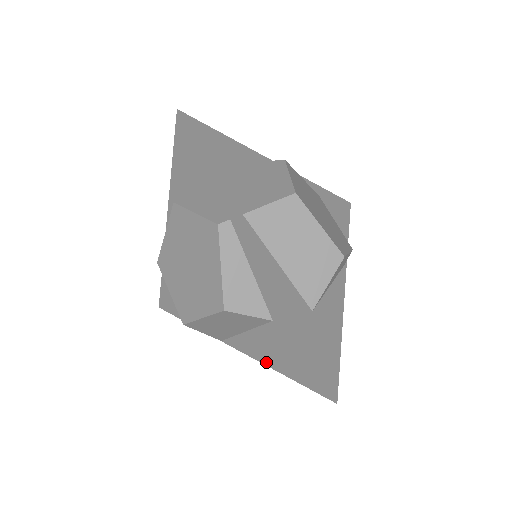
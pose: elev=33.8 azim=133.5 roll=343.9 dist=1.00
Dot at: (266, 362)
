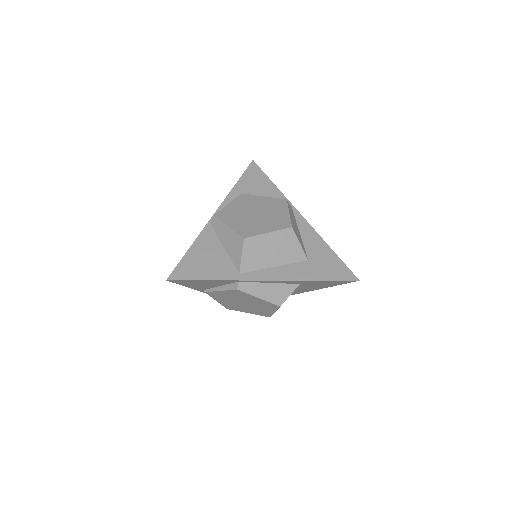
Dot at: (316, 289)
